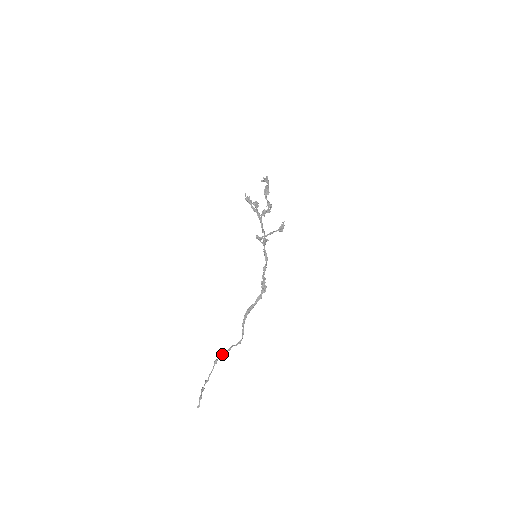
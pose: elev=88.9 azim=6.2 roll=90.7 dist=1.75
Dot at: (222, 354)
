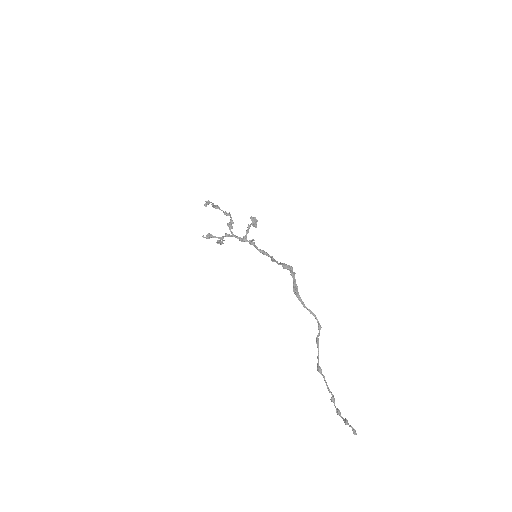
Dot at: (317, 356)
